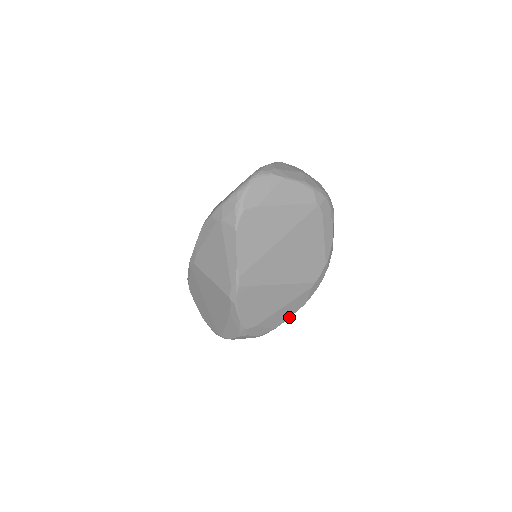
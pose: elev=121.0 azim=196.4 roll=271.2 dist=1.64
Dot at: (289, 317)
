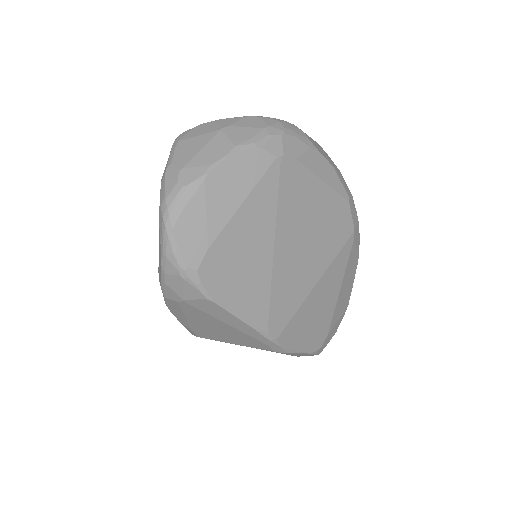
Dot at: (352, 284)
